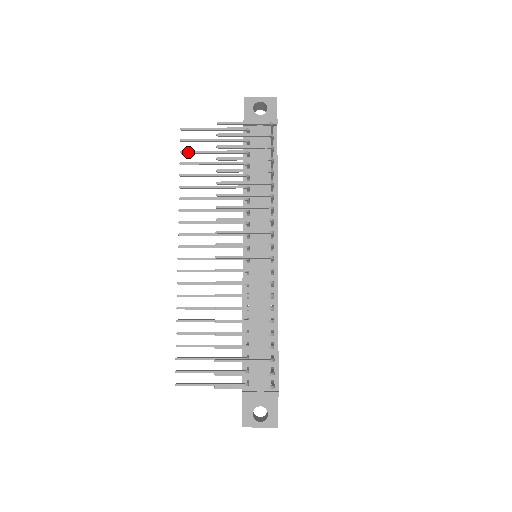
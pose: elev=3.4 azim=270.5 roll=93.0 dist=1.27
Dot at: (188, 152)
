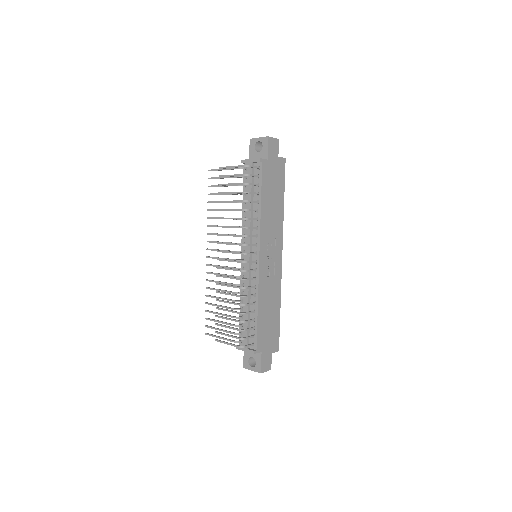
Dot at: (211, 186)
